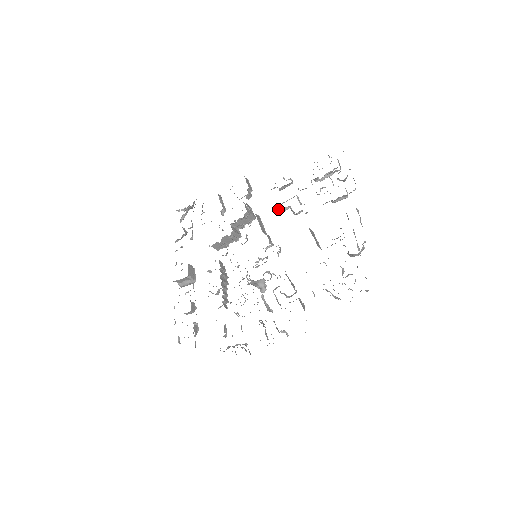
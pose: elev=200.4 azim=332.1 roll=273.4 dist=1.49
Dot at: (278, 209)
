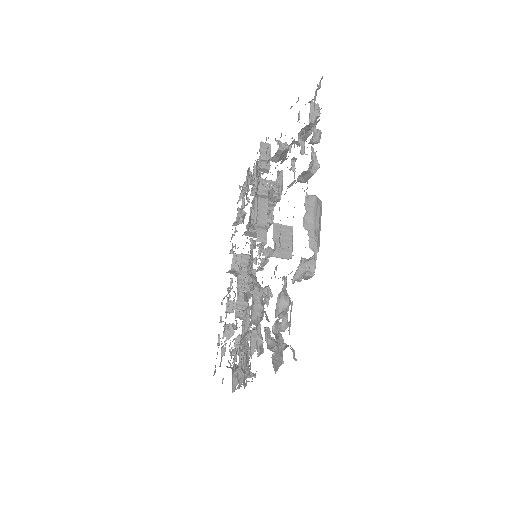
Dot at: (268, 192)
